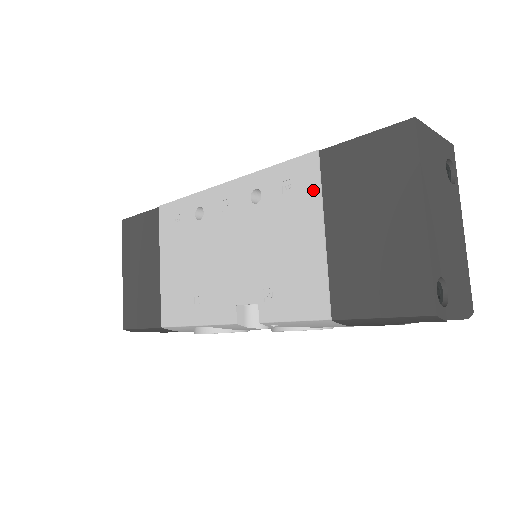
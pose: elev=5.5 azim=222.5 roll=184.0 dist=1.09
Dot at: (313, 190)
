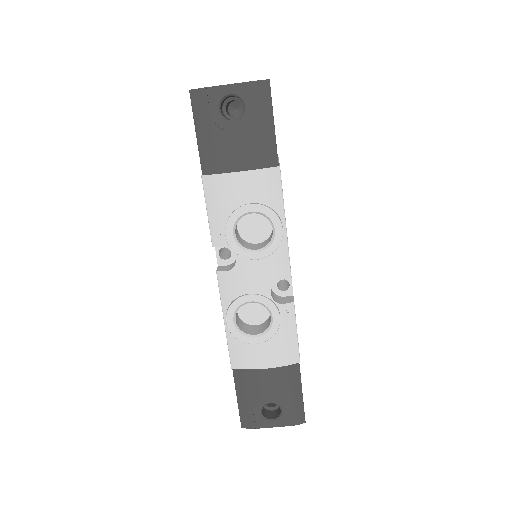
Dot at: occluded
